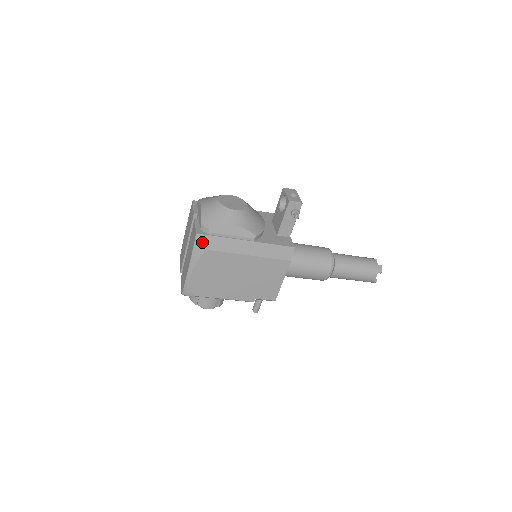
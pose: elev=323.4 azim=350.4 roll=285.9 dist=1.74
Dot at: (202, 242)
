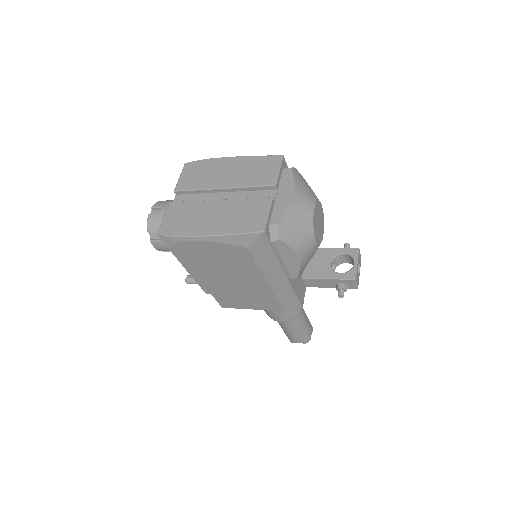
Dot at: (256, 241)
